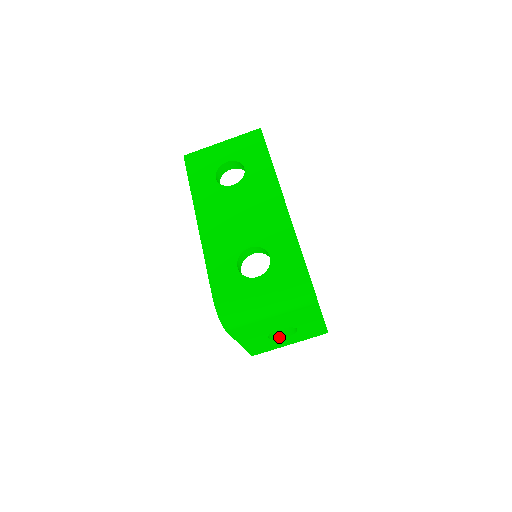
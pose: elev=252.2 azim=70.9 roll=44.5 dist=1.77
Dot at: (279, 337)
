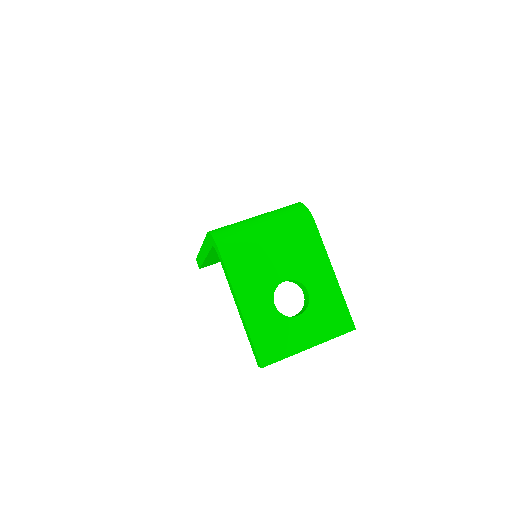
Dot at: (290, 317)
